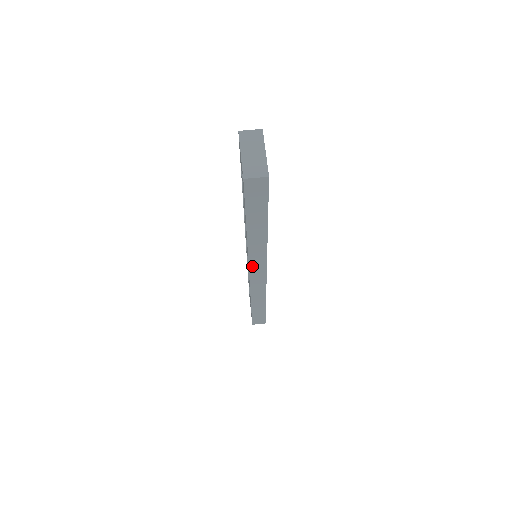
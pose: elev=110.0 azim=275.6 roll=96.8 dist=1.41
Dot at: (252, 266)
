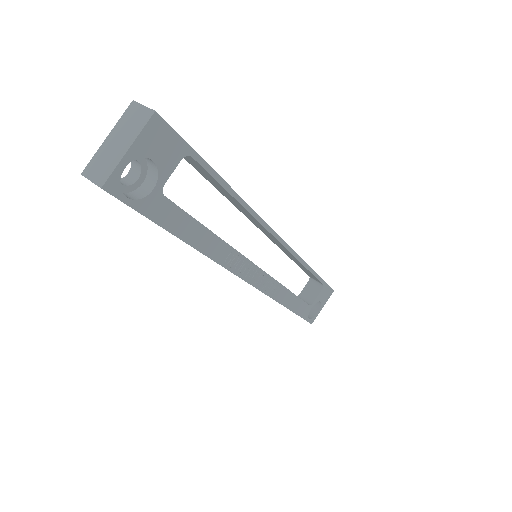
Dot at: occluded
